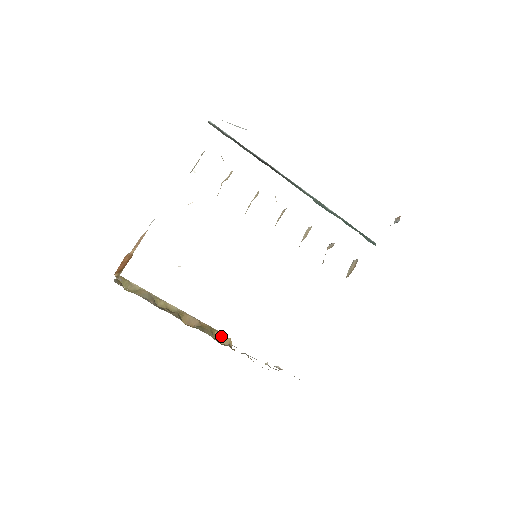
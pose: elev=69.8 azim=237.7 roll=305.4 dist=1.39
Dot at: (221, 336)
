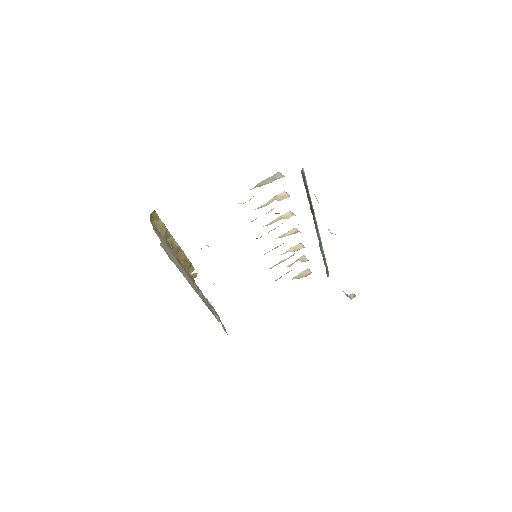
Dot at: (193, 270)
